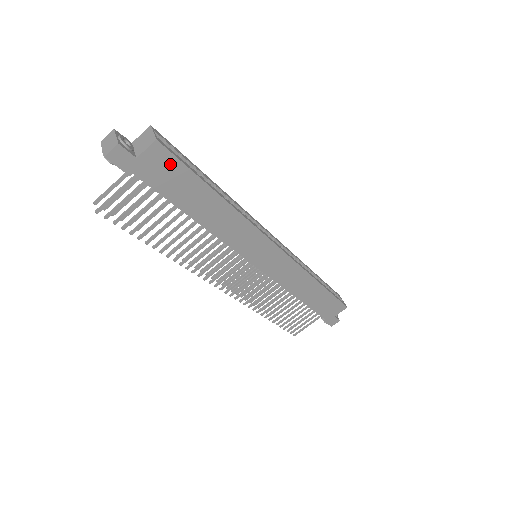
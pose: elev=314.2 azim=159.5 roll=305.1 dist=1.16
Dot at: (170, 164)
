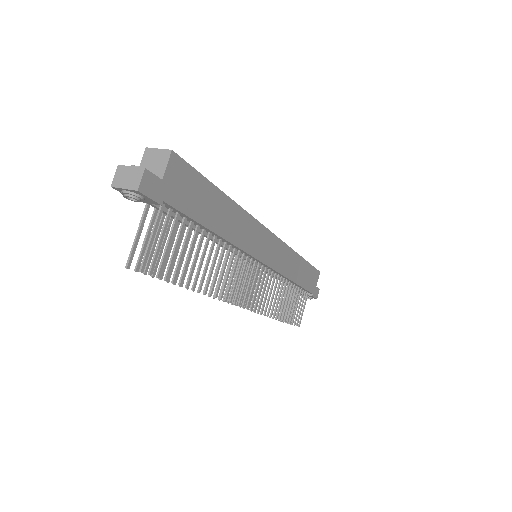
Dot at: (187, 175)
